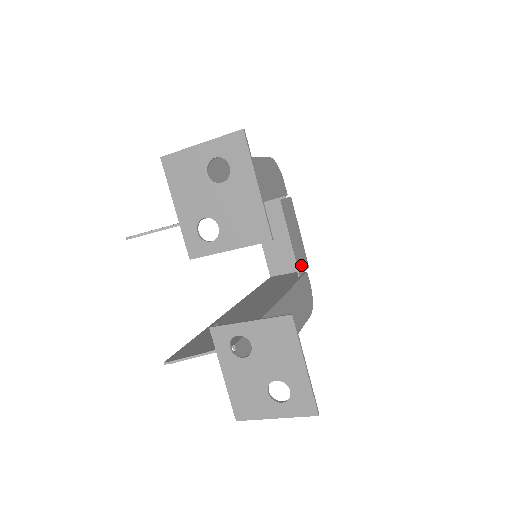
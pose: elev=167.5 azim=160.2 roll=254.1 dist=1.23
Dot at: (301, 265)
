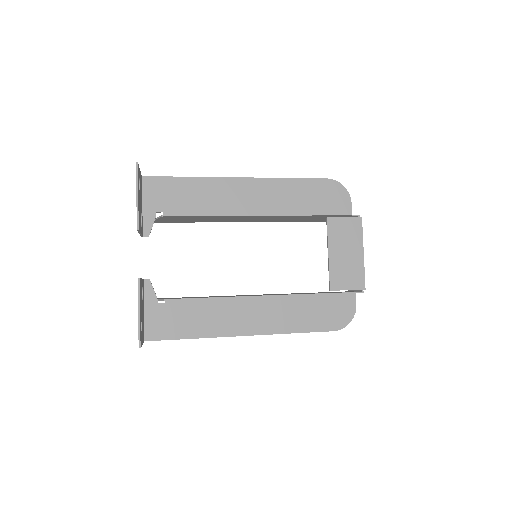
Dot at: (342, 282)
